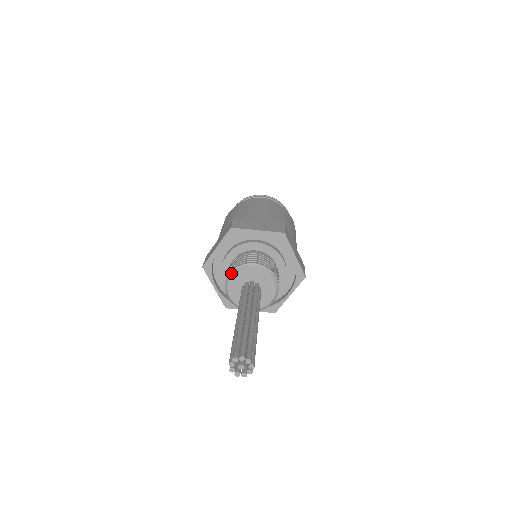
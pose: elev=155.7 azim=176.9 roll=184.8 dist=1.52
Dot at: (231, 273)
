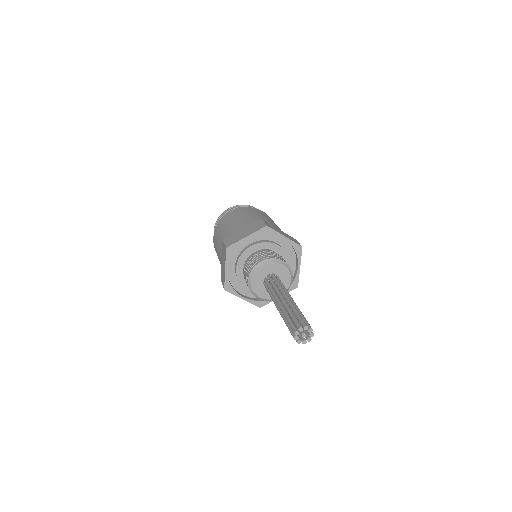
Dot at: (249, 279)
